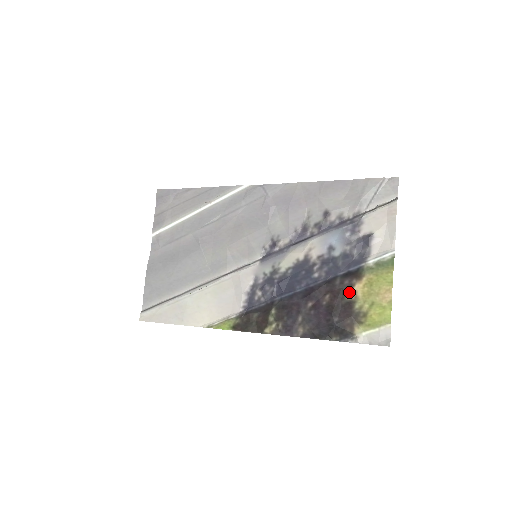
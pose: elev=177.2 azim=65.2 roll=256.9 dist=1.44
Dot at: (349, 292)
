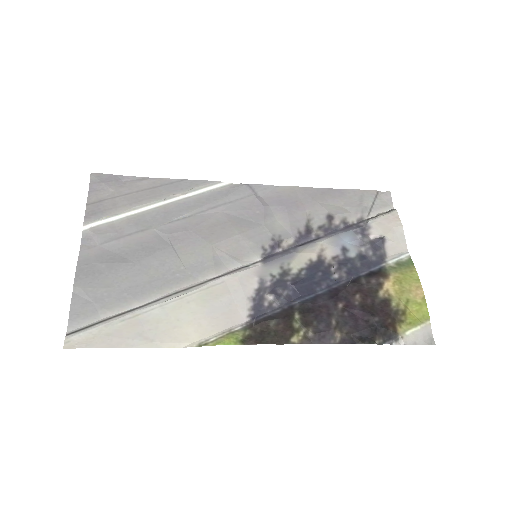
Dot at: (380, 290)
